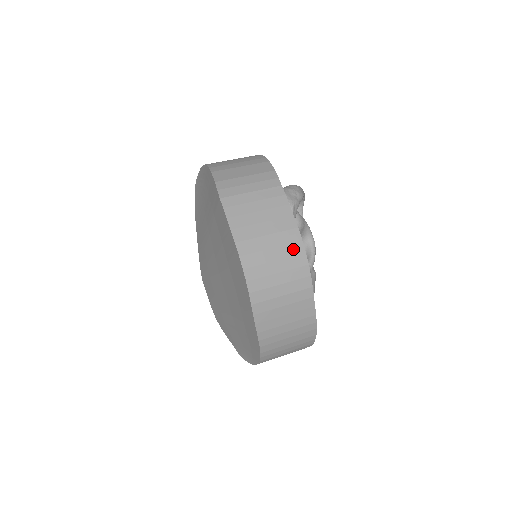
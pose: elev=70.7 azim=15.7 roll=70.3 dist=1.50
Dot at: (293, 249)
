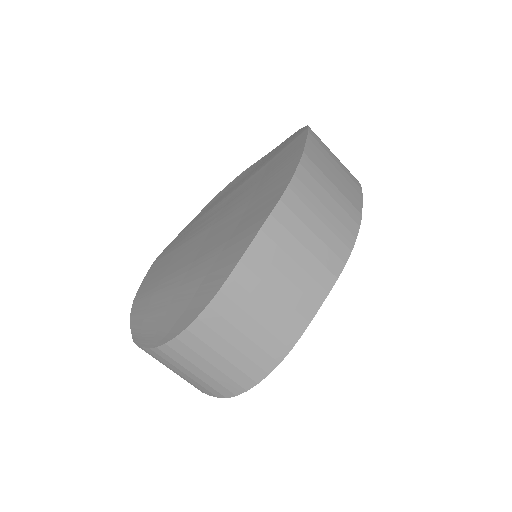
Dot at: (348, 221)
